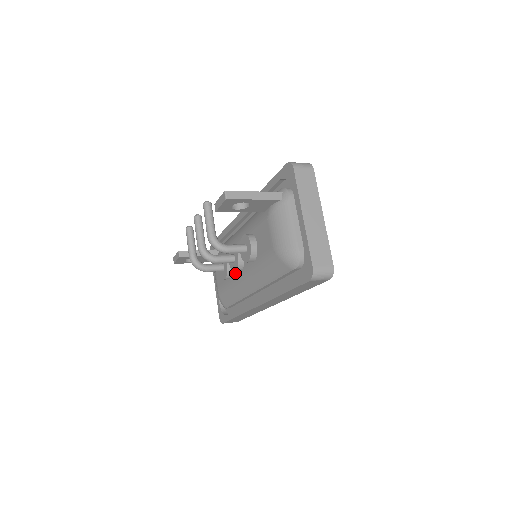
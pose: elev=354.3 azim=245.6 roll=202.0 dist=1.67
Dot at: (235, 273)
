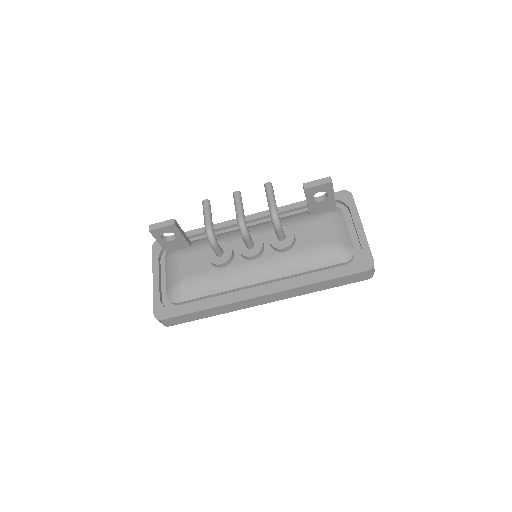
Dot at: (238, 261)
